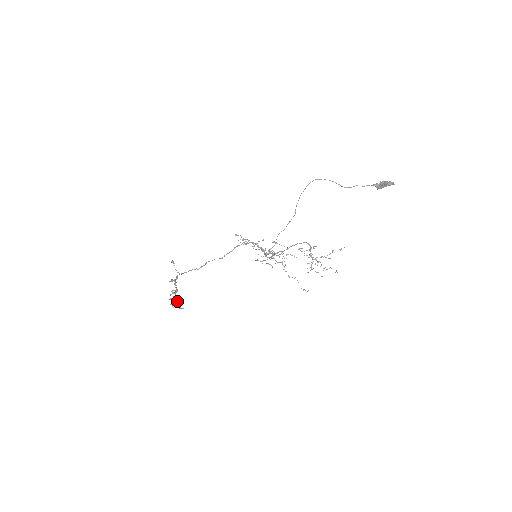
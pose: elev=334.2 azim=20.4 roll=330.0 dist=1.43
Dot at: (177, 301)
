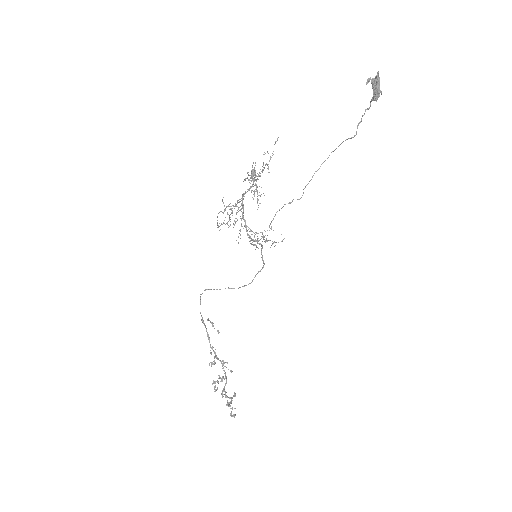
Dot at: (224, 391)
